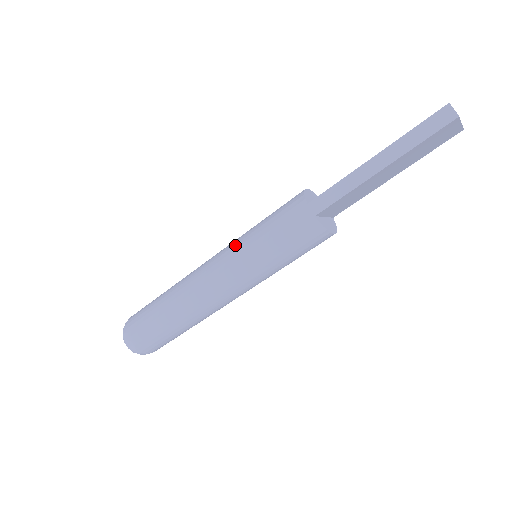
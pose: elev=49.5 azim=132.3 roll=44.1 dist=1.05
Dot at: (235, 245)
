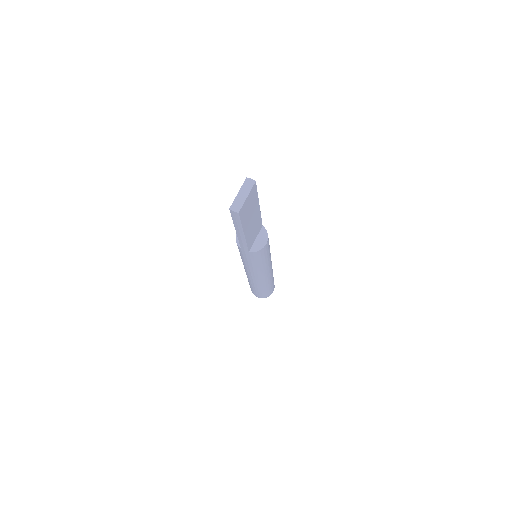
Dot at: (243, 263)
